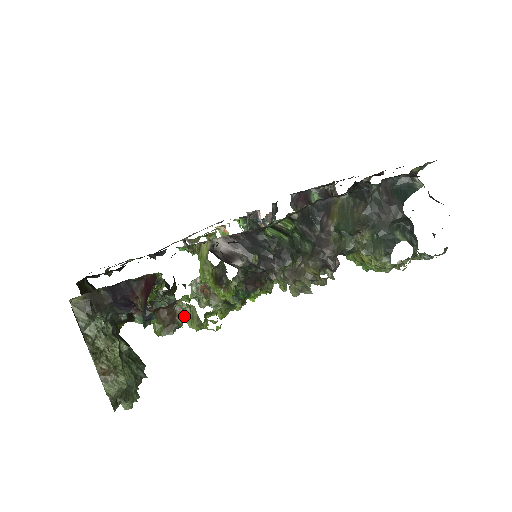
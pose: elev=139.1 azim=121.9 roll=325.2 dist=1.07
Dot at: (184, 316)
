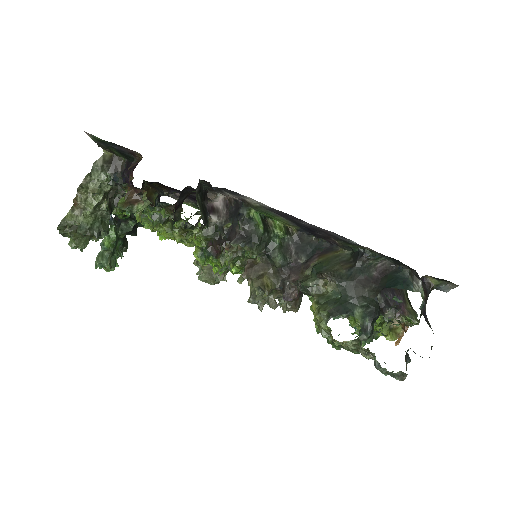
Dot at: (141, 207)
